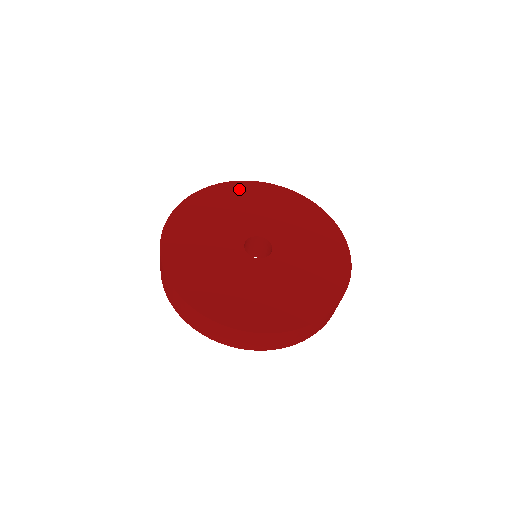
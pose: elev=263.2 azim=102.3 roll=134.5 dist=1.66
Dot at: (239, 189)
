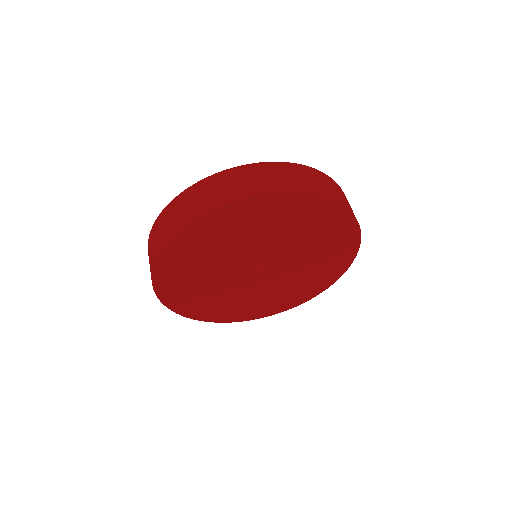
Dot at: (319, 210)
